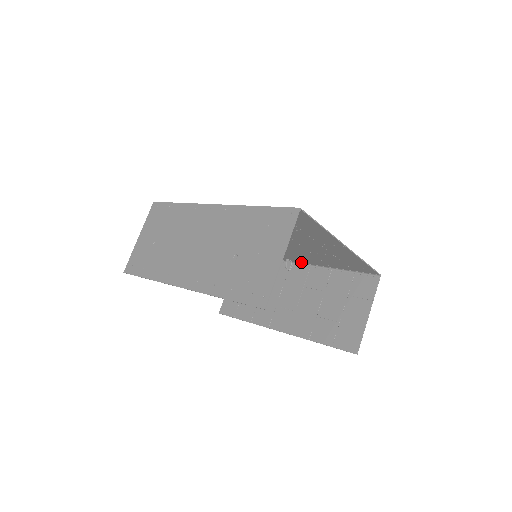
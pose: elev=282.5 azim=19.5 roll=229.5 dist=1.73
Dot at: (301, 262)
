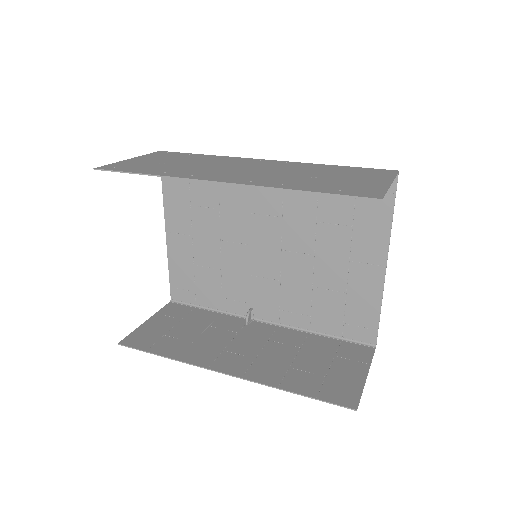
Dot at: (268, 318)
